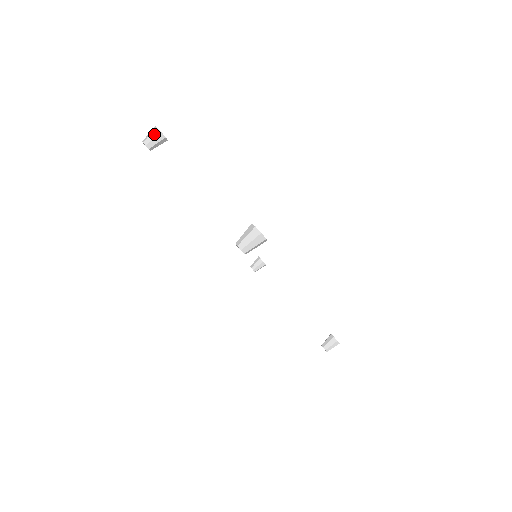
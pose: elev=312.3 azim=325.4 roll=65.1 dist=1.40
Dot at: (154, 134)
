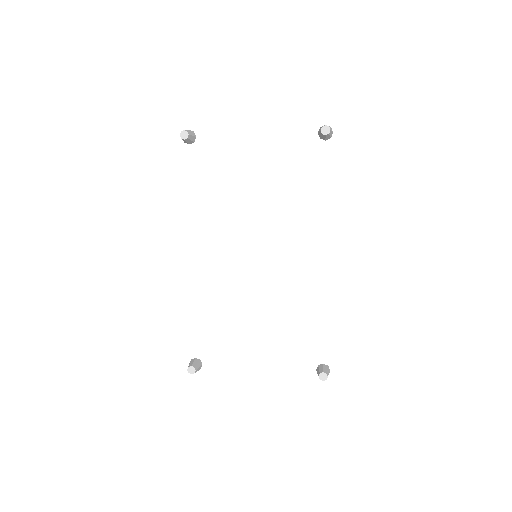
Dot at: (190, 130)
